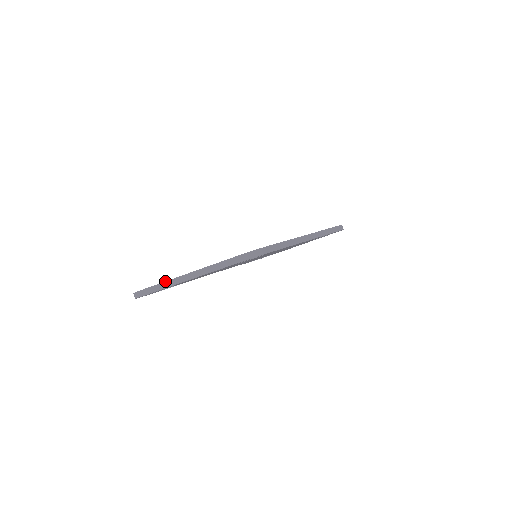
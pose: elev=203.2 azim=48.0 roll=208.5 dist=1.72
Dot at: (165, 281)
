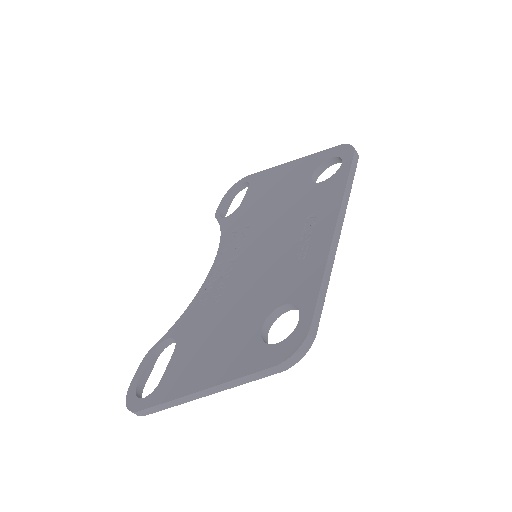
Dot at: (171, 400)
